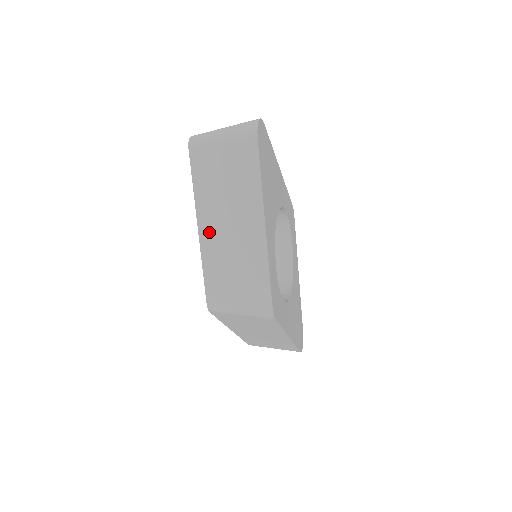
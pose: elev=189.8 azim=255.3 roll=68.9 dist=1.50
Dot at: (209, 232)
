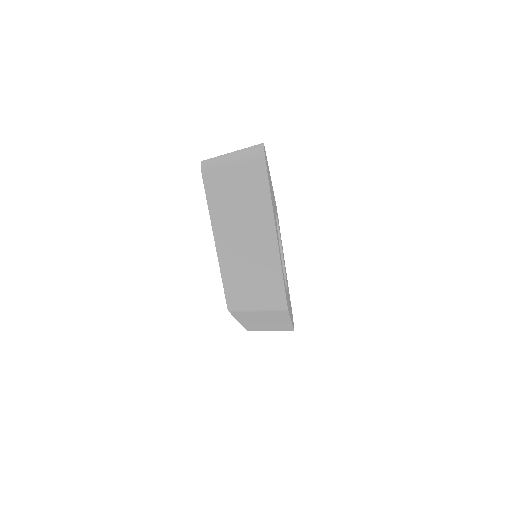
Dot at: (225, 244)
